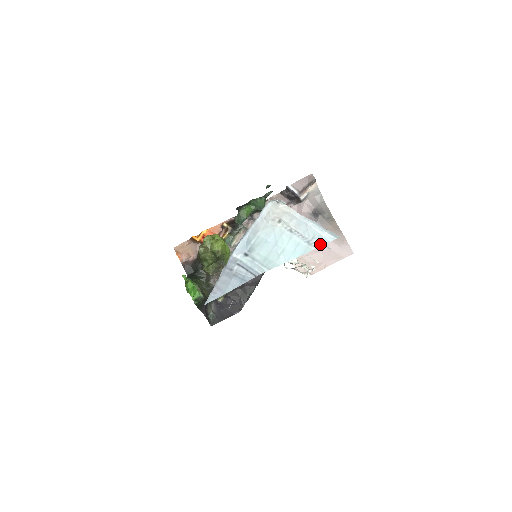
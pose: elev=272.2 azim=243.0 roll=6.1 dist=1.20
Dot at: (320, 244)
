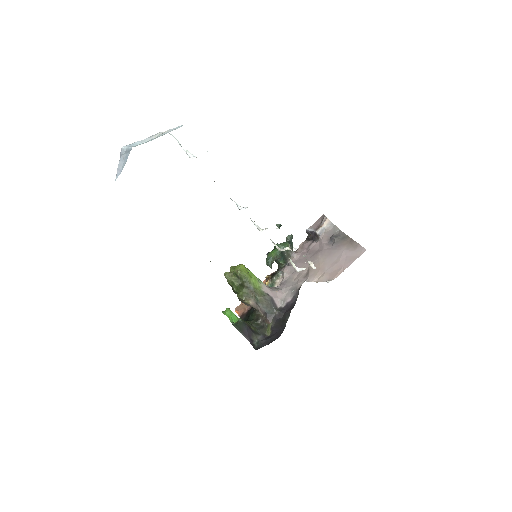
Dot at: occluded
